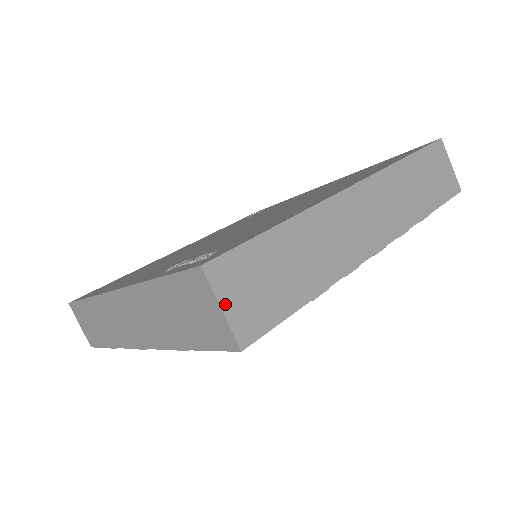
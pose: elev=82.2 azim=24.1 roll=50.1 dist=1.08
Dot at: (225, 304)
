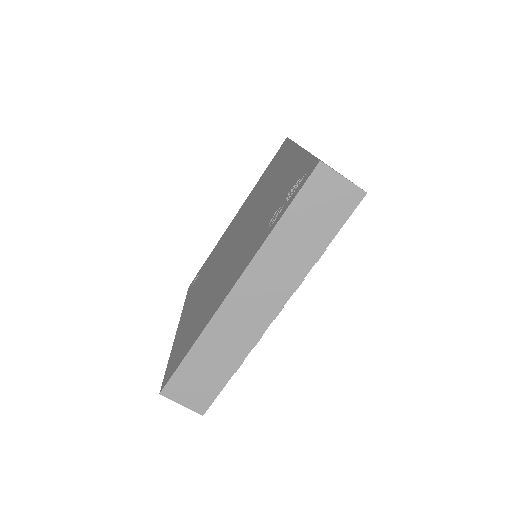
Dot at: (342, 176)
